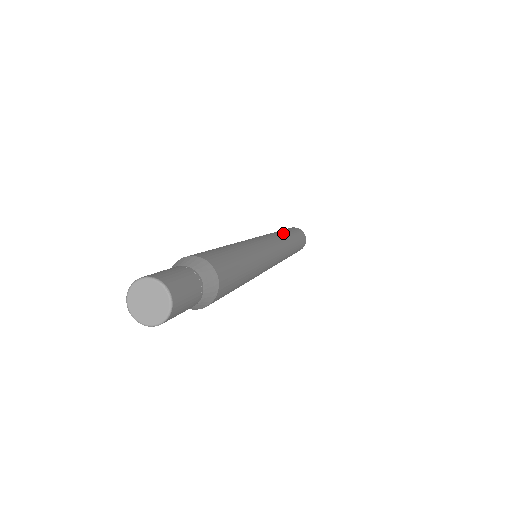
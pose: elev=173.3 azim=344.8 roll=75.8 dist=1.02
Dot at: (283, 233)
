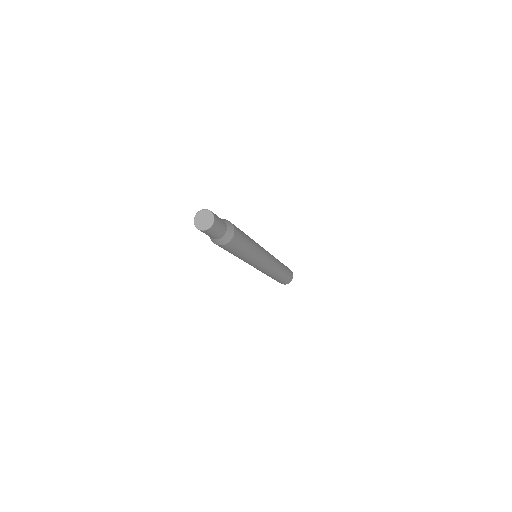
Dot at: occluded
